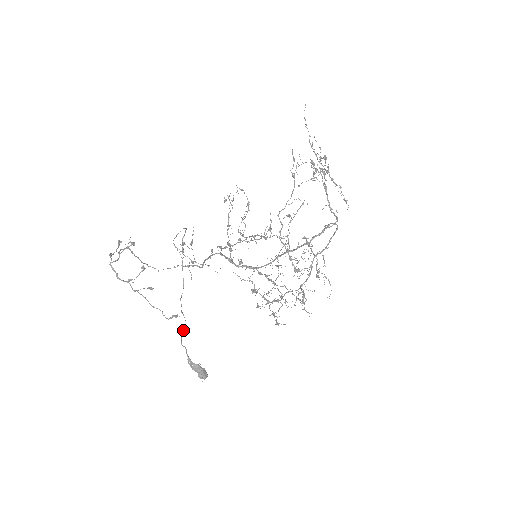
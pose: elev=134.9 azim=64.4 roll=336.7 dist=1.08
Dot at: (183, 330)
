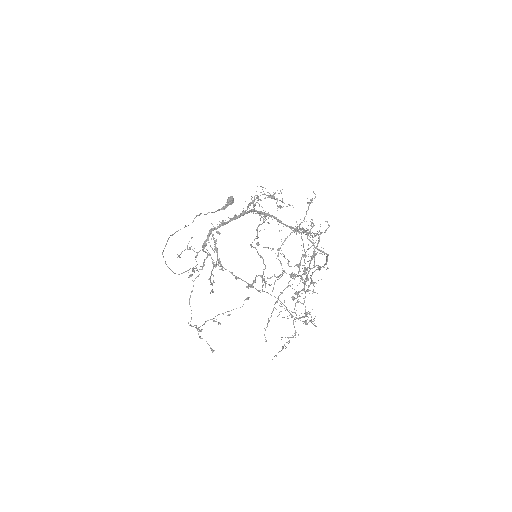
Dot at: occluded
